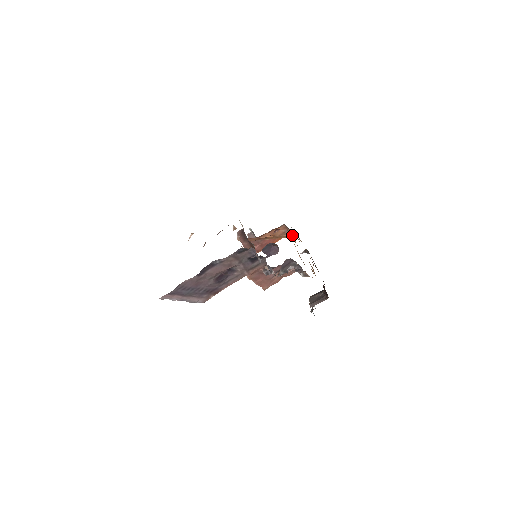
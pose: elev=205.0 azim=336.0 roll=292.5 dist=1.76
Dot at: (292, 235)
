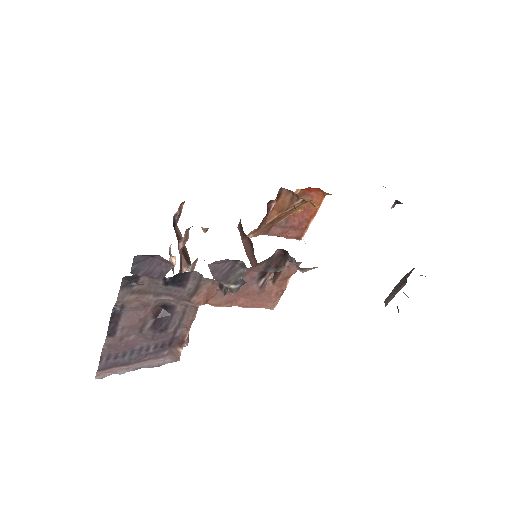
Dot at: (305, 198)
